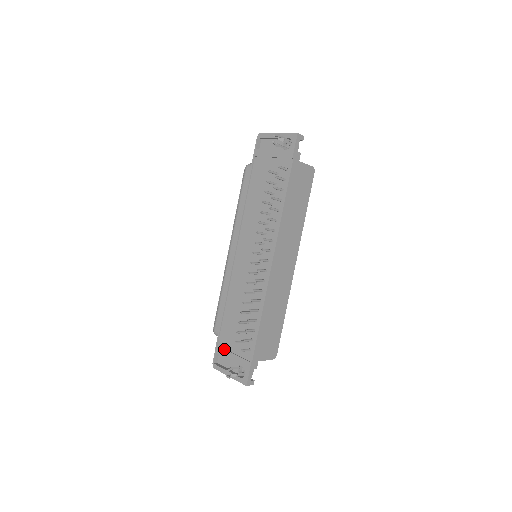
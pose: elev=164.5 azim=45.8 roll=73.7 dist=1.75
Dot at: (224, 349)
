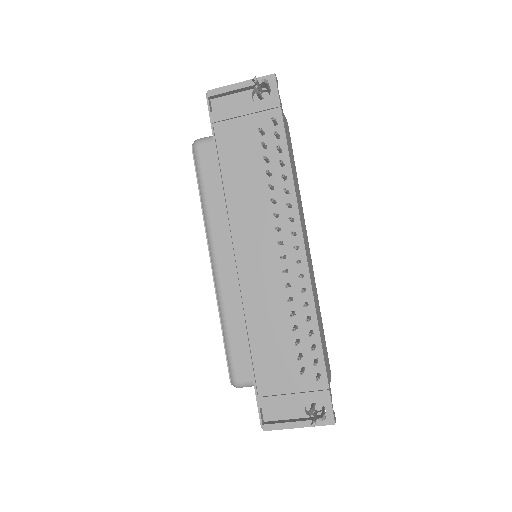
Dot at: (274, 396)
